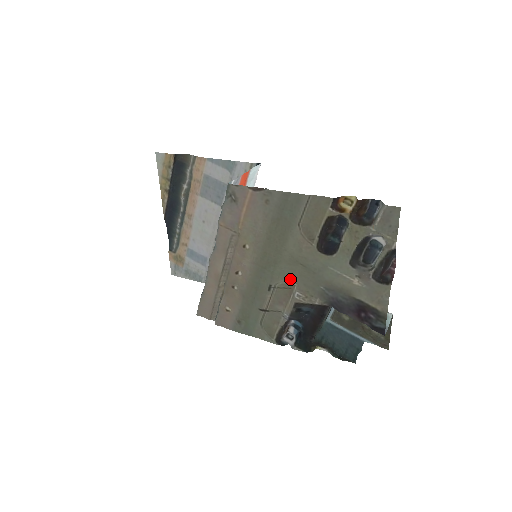
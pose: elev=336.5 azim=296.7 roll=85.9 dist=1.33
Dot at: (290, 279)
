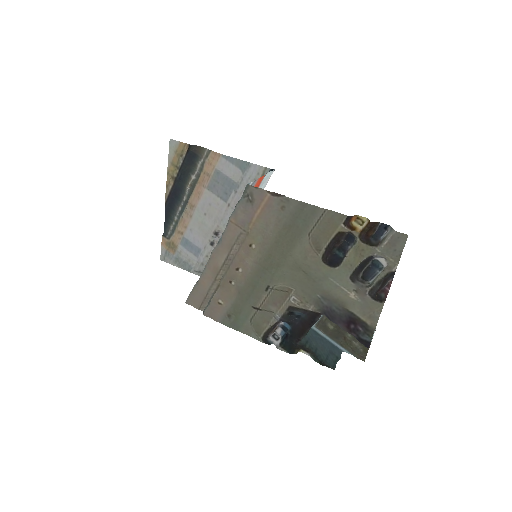
Dot at: (289, 283)
